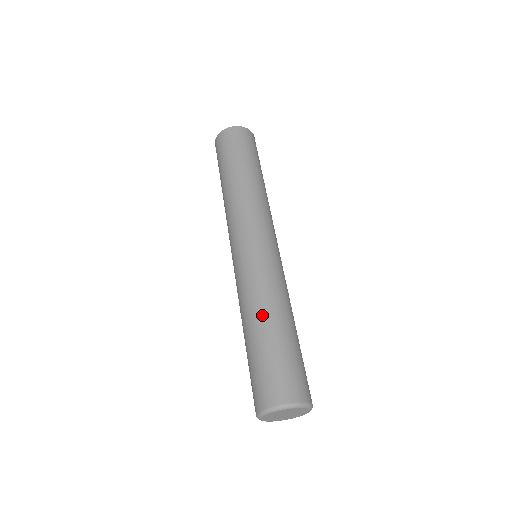
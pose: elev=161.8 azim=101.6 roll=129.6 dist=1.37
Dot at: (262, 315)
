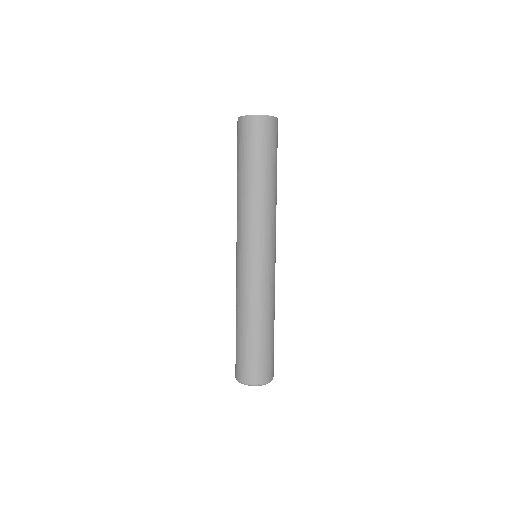
Dot at: (246, 320)
